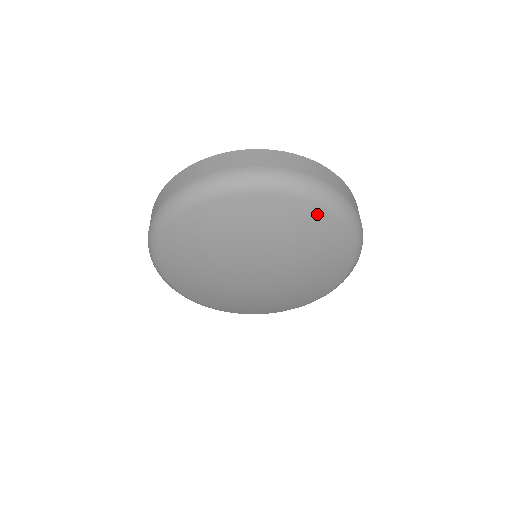
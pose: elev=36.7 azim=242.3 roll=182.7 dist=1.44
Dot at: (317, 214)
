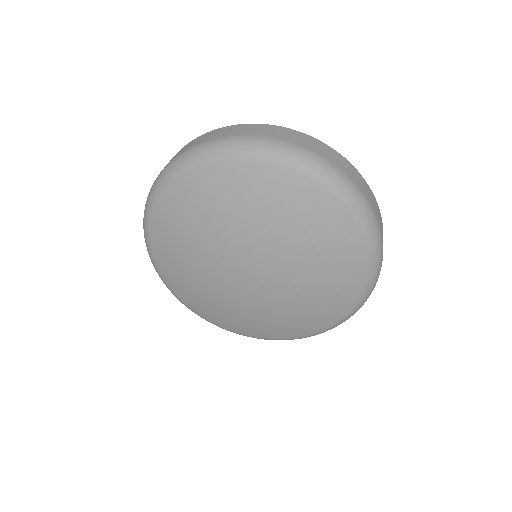
Dot at: (333, 211)
